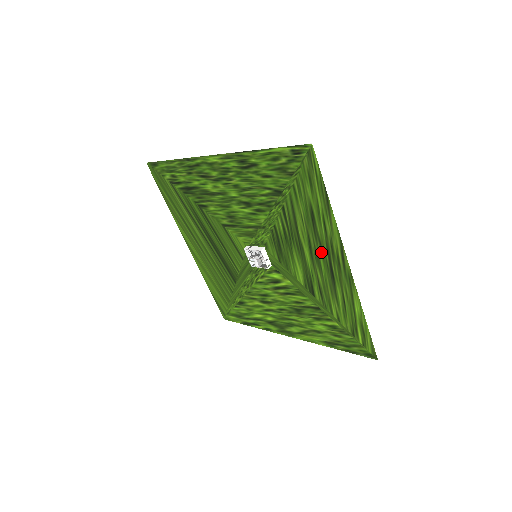
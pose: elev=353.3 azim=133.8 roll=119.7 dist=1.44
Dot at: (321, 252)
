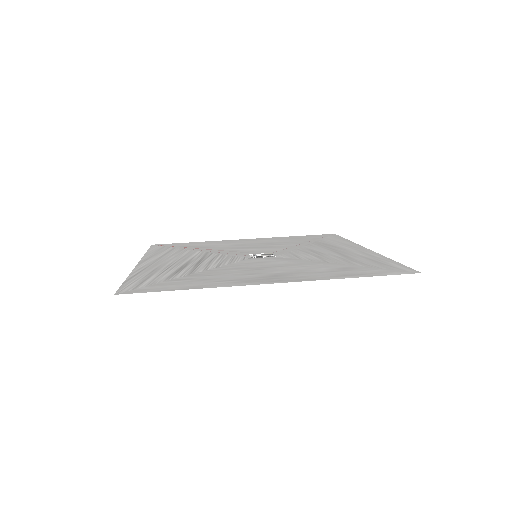
Dot at: (347, 253)
